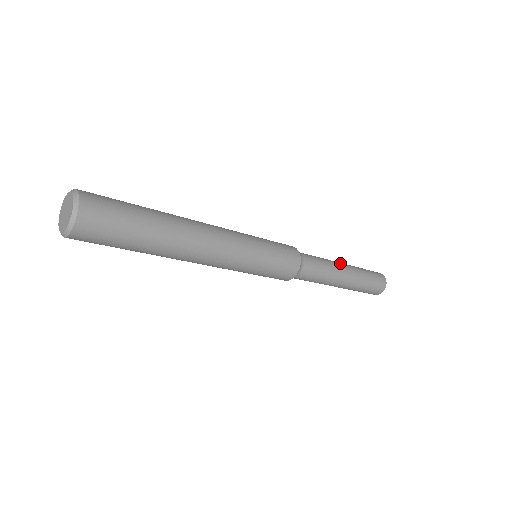
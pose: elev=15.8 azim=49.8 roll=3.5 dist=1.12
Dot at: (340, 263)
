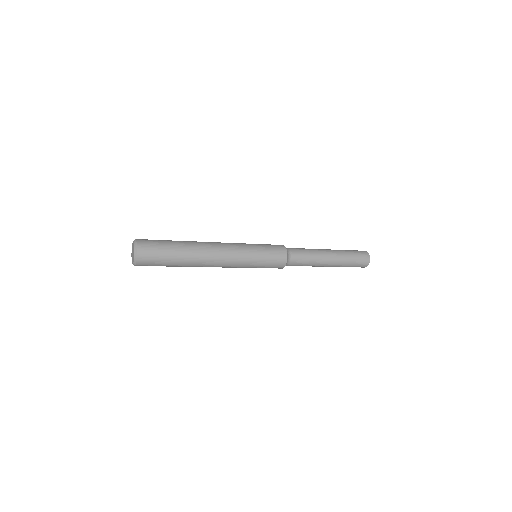
Dot at: (326, 251)
